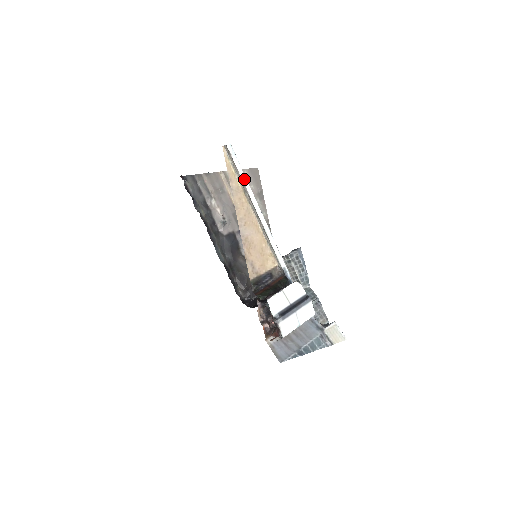
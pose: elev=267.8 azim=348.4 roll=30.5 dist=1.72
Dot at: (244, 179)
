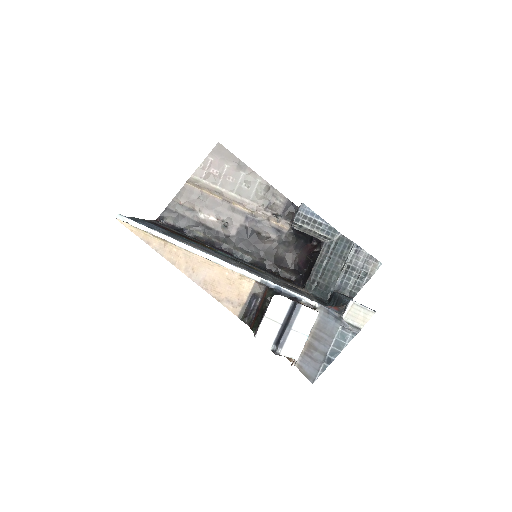
Dot at: (156, 234)
